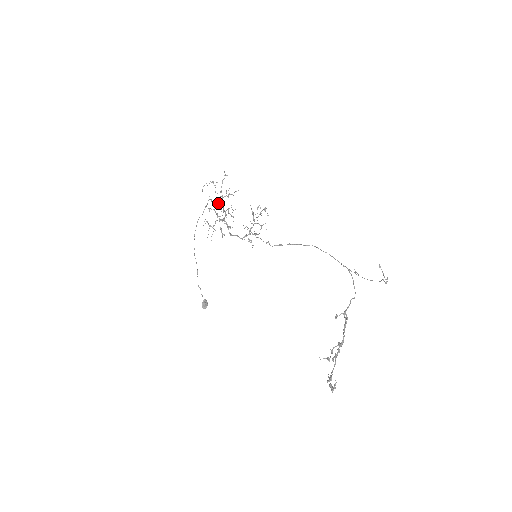
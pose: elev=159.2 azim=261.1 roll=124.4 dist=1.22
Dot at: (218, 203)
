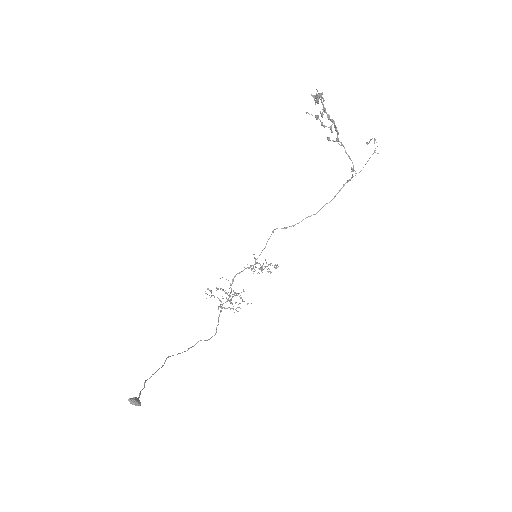
Dot at: (228, 295)
